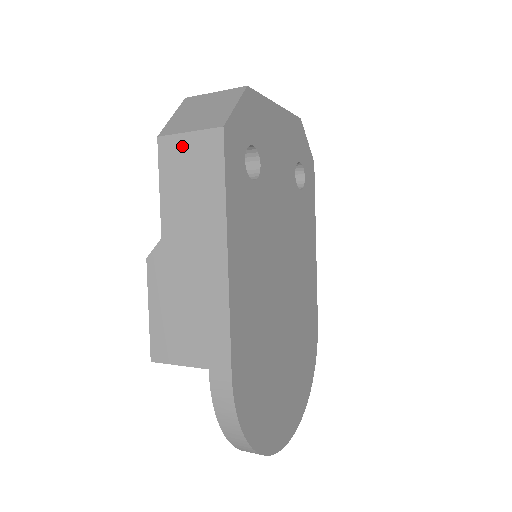
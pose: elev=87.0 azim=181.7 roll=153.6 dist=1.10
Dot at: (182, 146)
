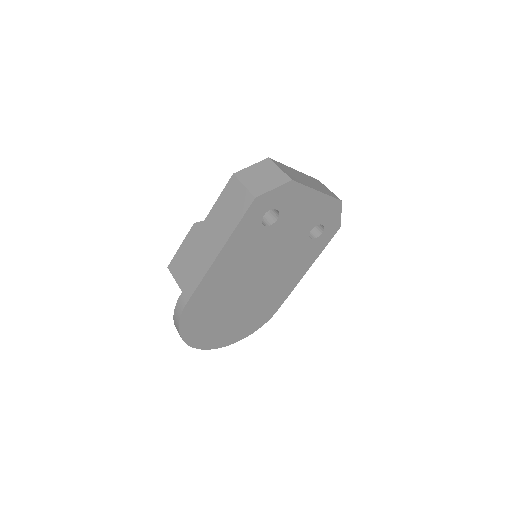
Dot at: (237, 189)
